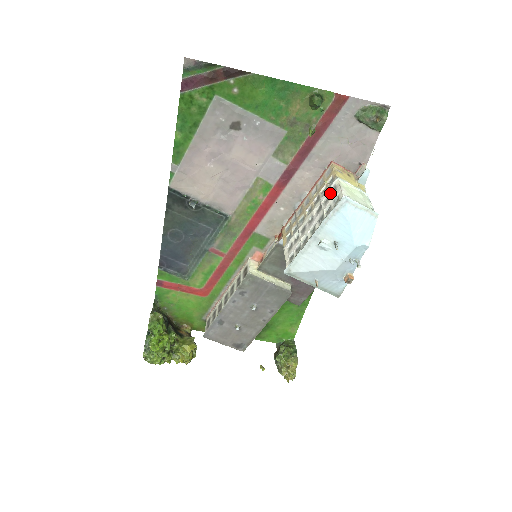
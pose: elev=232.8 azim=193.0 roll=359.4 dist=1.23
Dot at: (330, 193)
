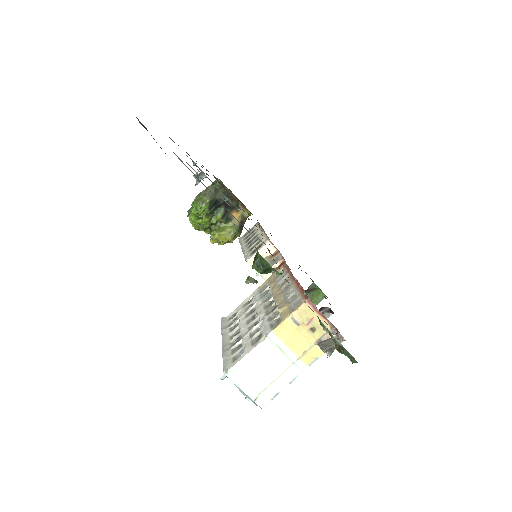
Dot at: (259, 333)
